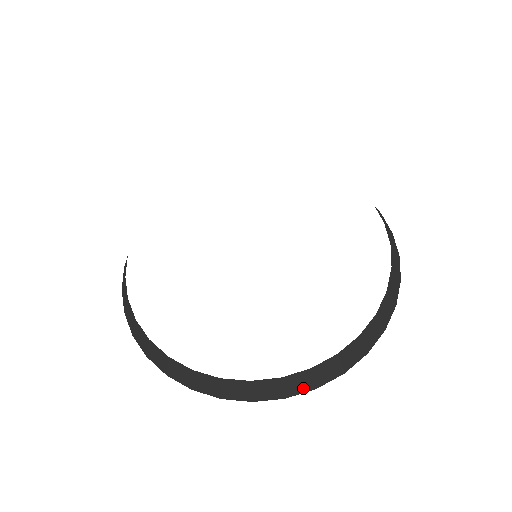
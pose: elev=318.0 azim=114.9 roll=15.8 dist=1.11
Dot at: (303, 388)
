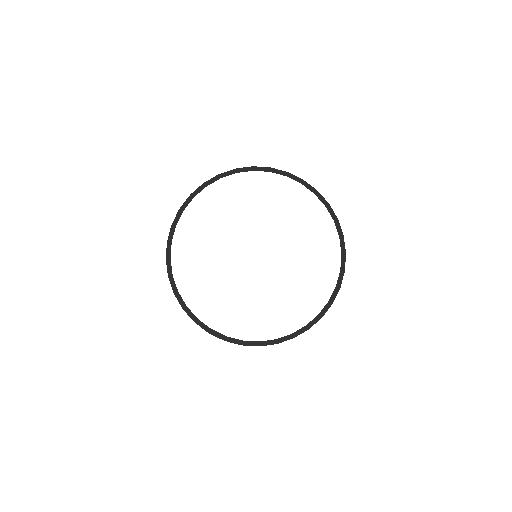
Dot at: (316, 321)
